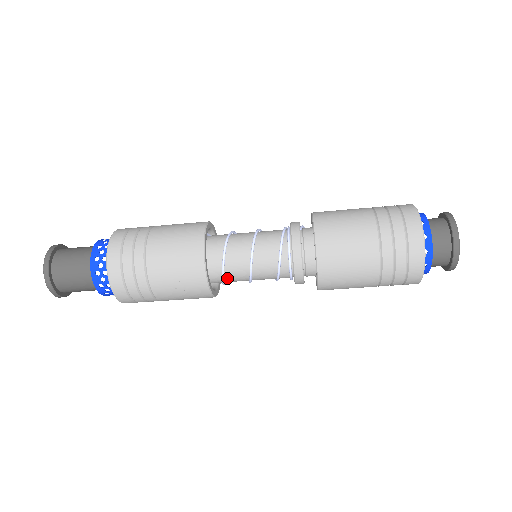
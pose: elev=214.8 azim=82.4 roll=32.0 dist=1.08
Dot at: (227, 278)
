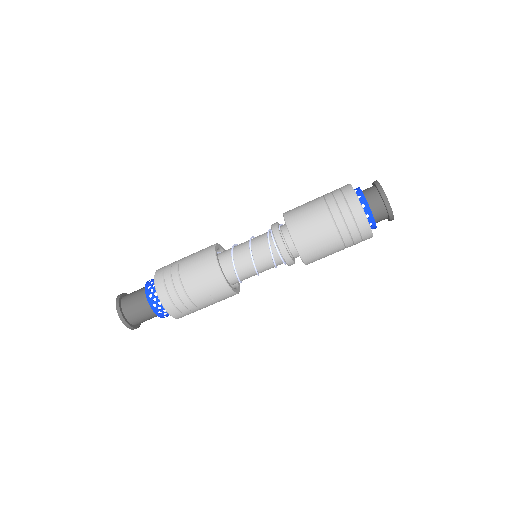
Dot at: (241, 278)
